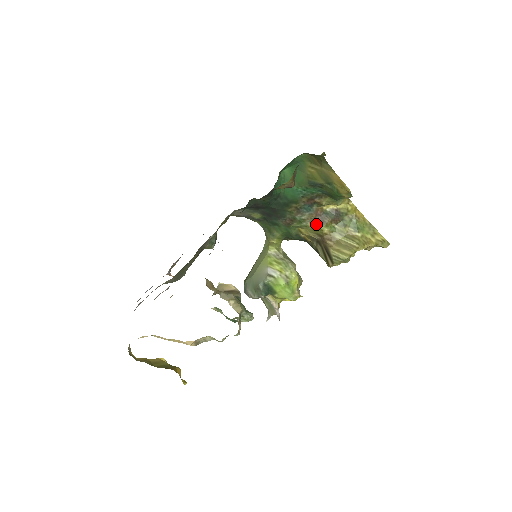
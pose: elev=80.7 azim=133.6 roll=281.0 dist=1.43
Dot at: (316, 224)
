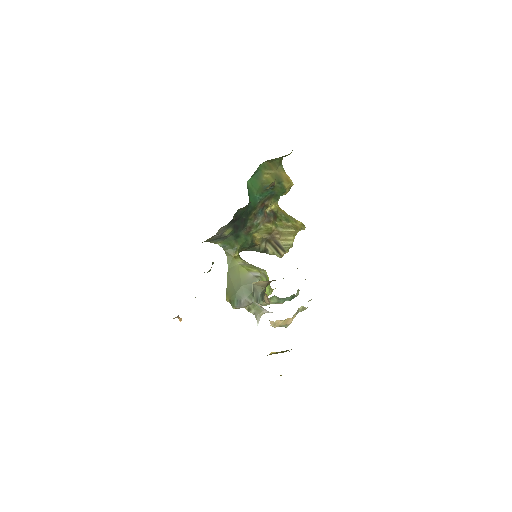
Dot at: (267, 224)
